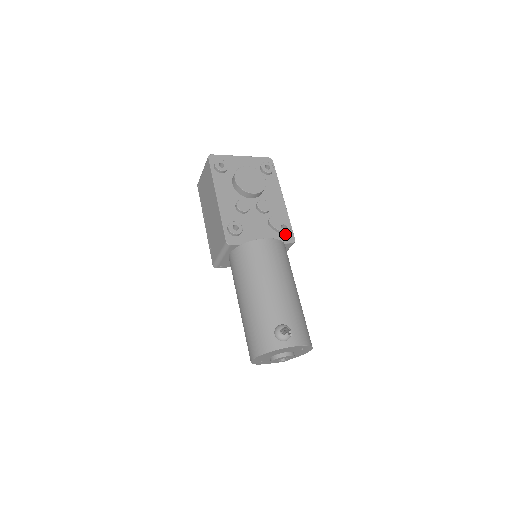
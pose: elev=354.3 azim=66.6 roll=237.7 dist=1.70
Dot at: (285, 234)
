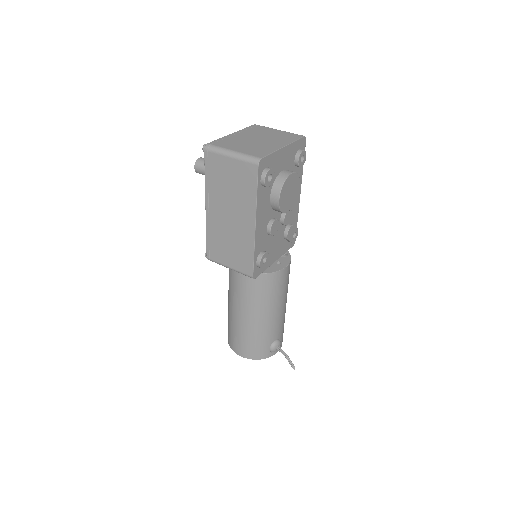
Dot at: (292, 241)
